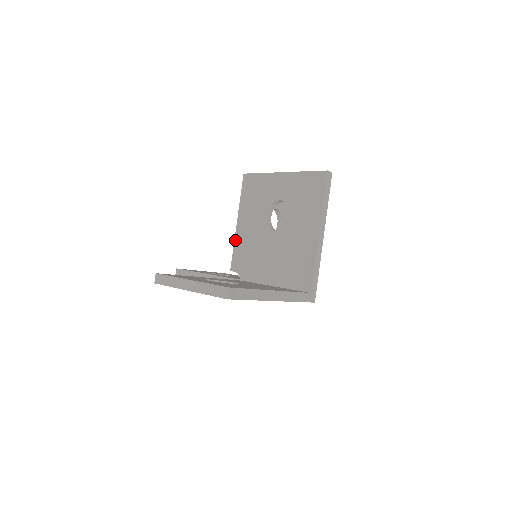
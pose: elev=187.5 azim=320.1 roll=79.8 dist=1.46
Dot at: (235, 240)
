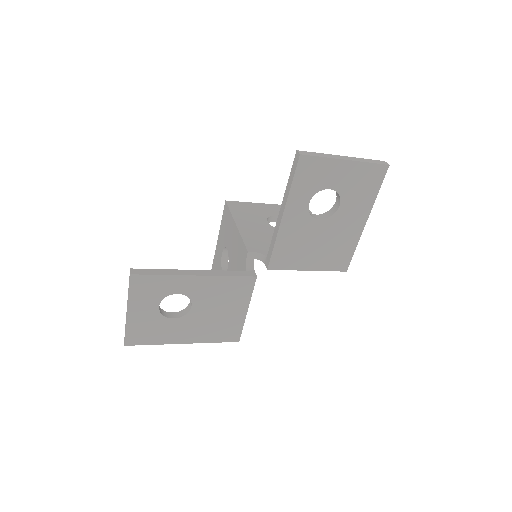
Dot at: (241, 233)
